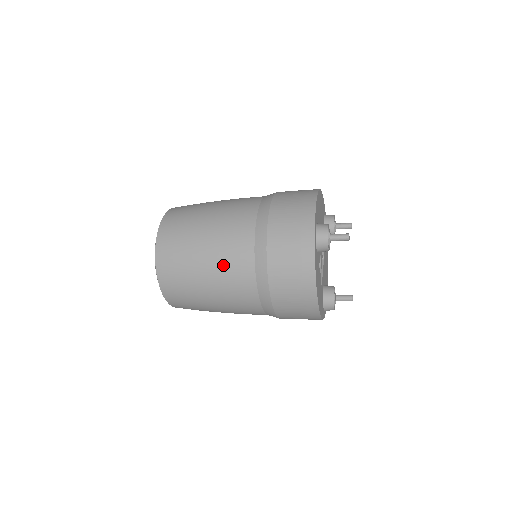
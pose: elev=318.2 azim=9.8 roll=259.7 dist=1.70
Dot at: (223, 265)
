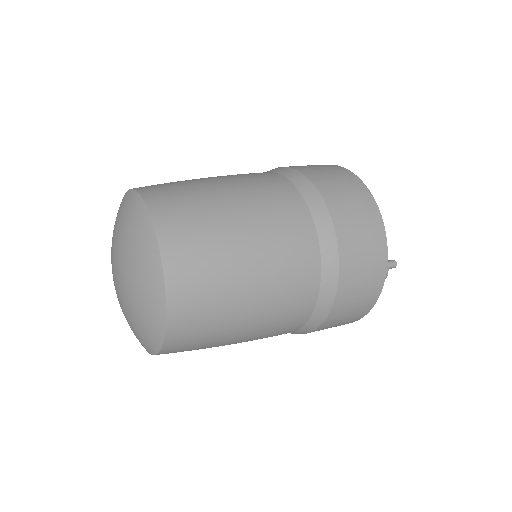
Dot at: (269, 329)
